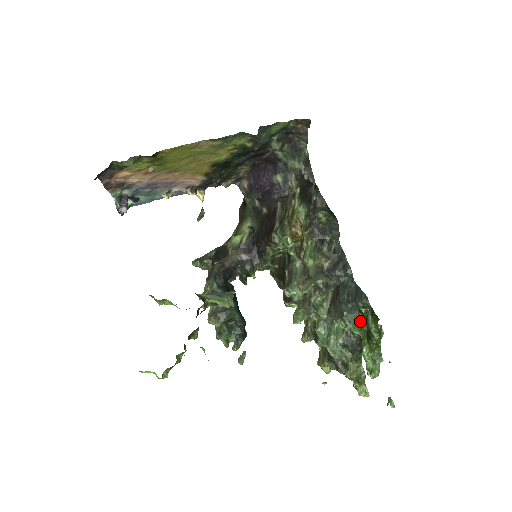
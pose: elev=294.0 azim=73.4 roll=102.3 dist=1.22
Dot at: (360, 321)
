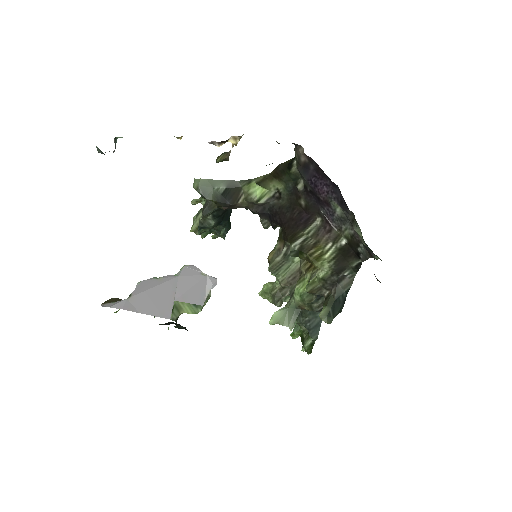
Dot at: occluded
